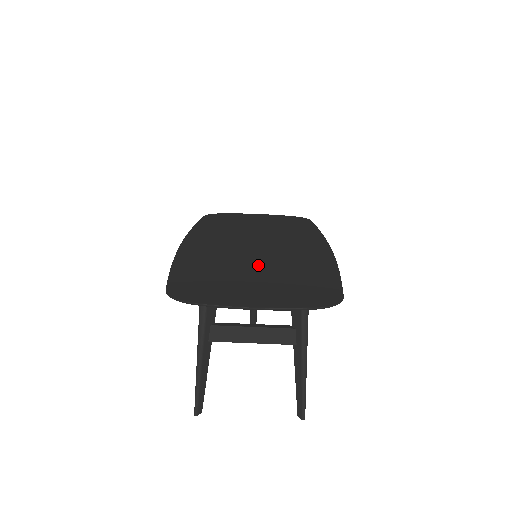
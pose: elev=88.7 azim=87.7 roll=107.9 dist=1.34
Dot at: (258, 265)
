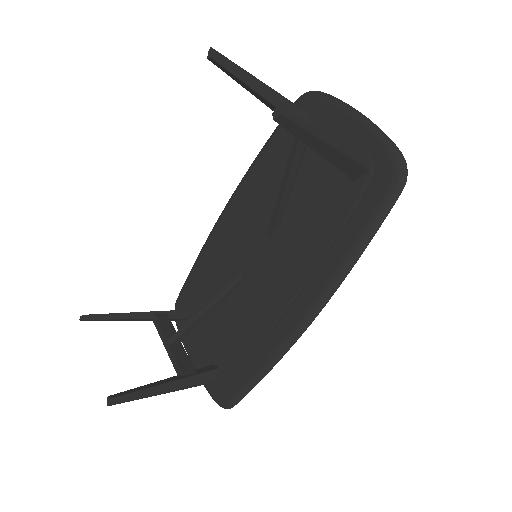
Dot at: occluded
